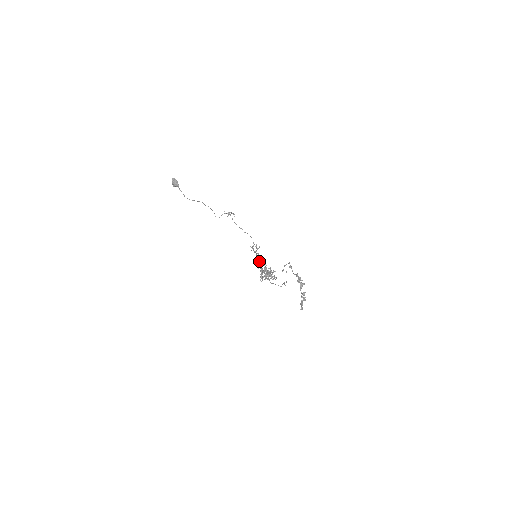
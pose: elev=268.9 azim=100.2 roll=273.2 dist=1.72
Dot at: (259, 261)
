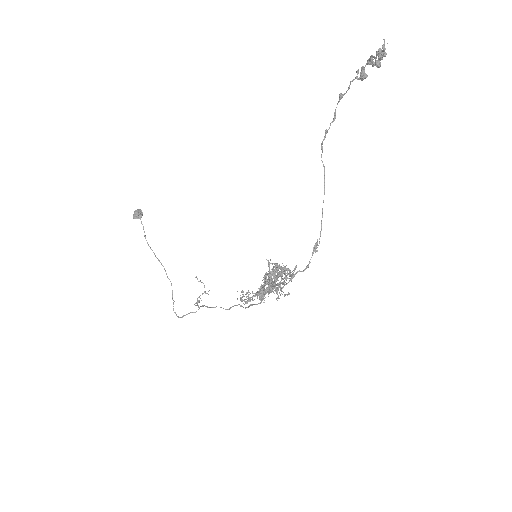
Dot at: occluded
